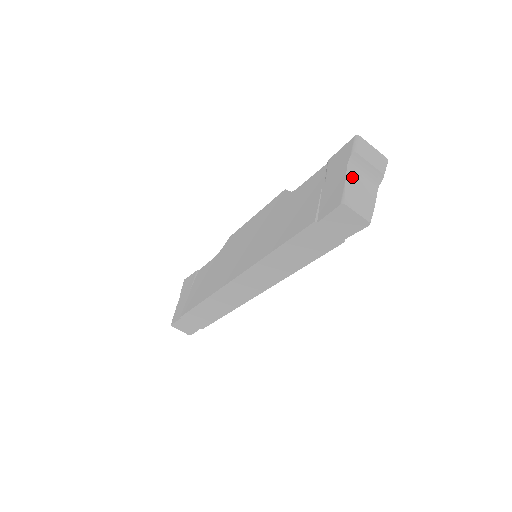
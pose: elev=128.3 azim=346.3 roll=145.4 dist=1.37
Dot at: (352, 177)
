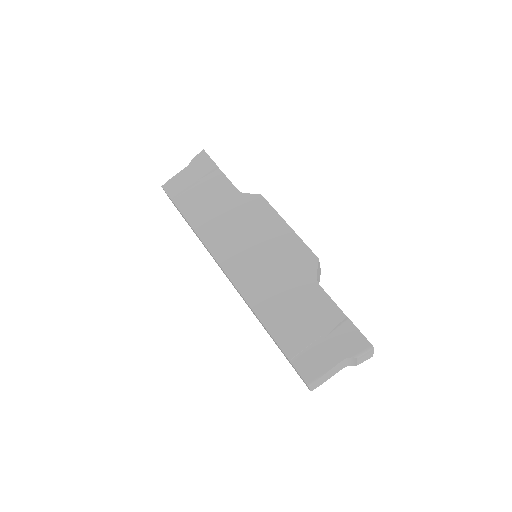
Dot at: (336, 367)
